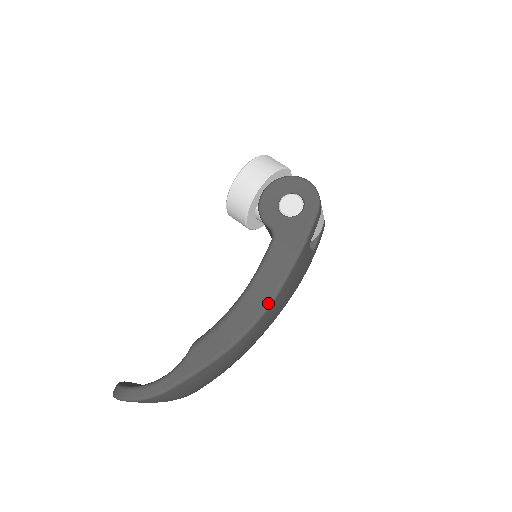
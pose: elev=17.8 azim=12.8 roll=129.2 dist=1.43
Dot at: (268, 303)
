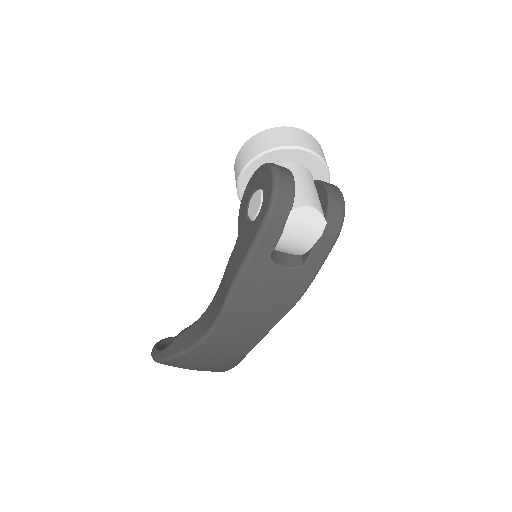
Dot at: (217, 318)
